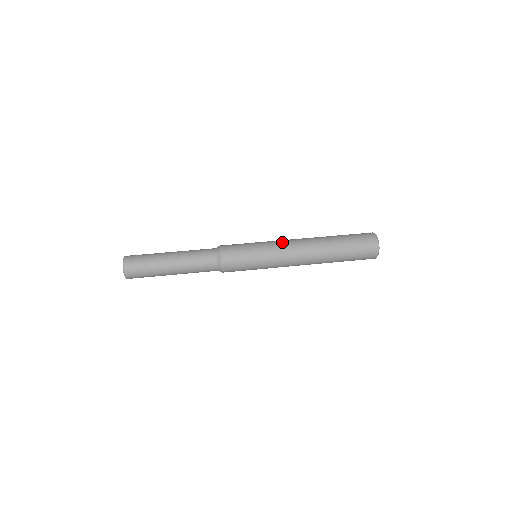
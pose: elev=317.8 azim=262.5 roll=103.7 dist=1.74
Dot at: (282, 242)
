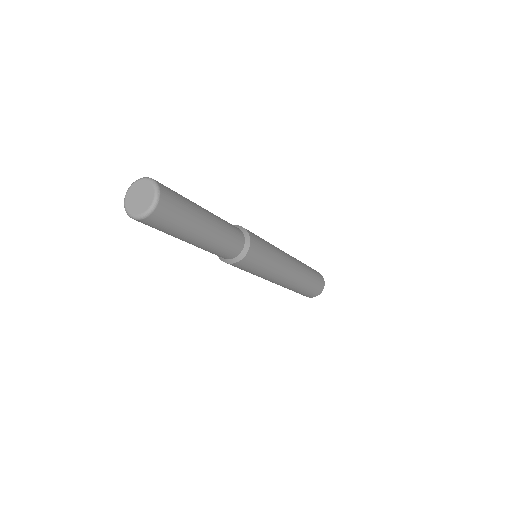
Dot at: occluded
